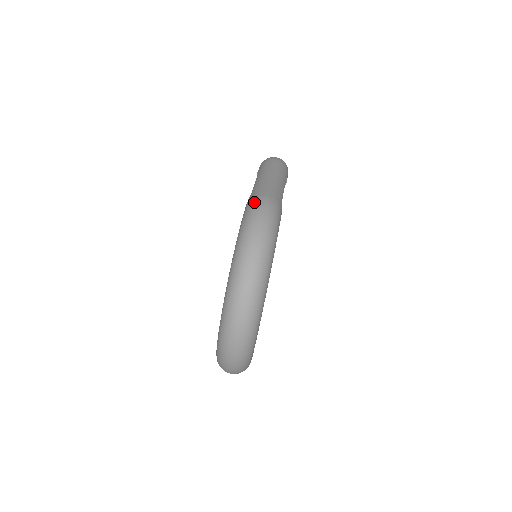
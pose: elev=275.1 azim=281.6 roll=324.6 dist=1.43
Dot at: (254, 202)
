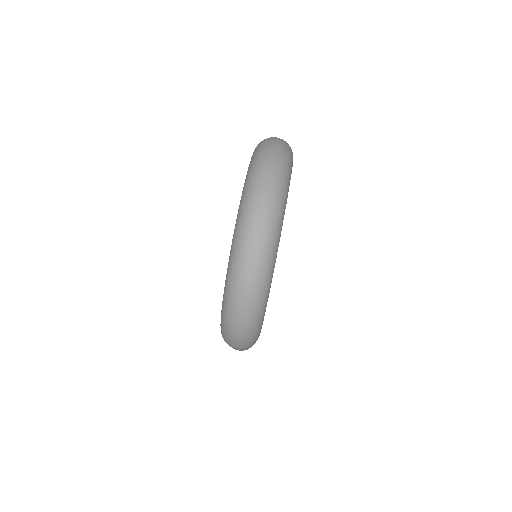
Dot at: occluded
